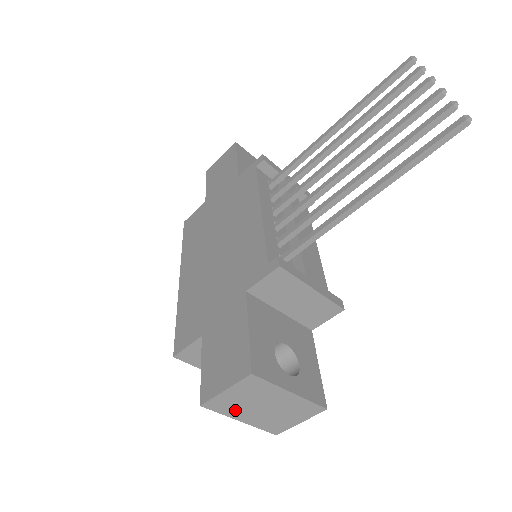
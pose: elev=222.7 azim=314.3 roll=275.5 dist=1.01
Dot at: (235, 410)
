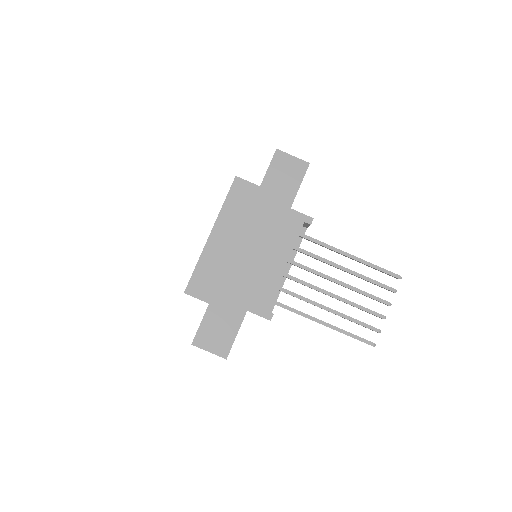
Dot at: occluded
